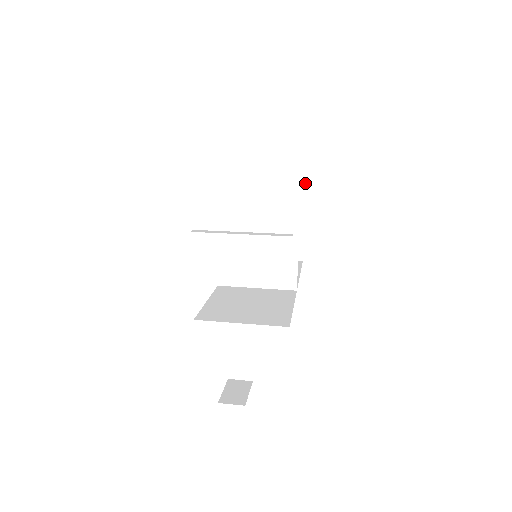
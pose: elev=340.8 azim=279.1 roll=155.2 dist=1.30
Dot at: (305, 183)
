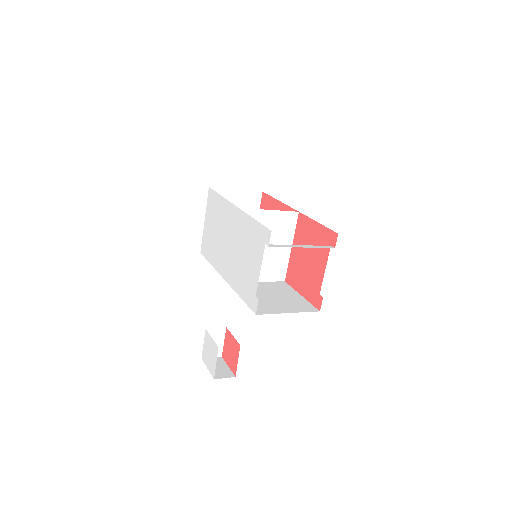
Dot at: (262, 191)
